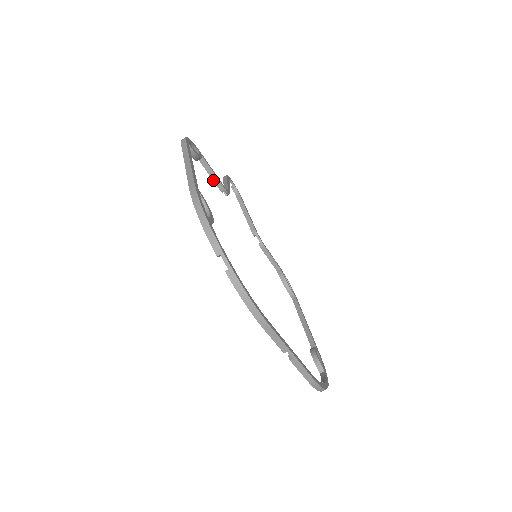
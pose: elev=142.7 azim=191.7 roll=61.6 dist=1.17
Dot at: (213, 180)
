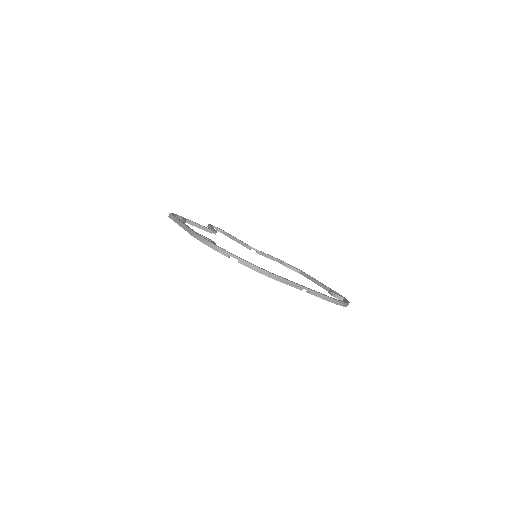
Dot at: occluded
